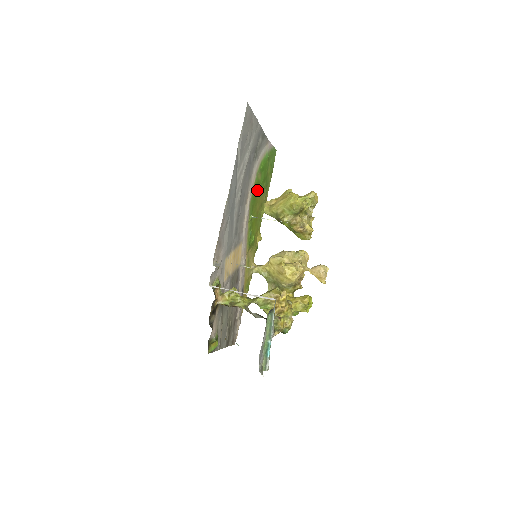
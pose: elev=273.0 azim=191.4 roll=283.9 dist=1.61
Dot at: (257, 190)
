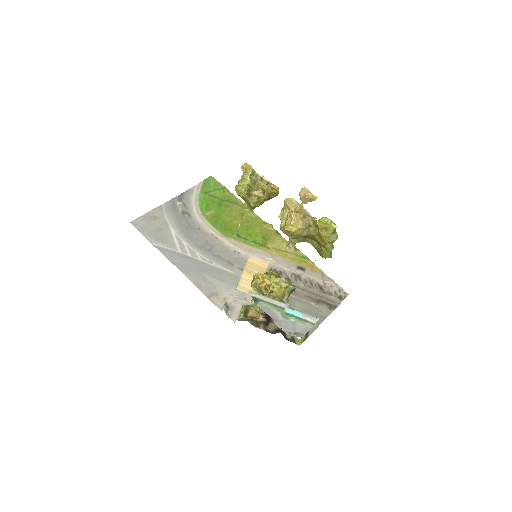
Dot at: (220, 219)
